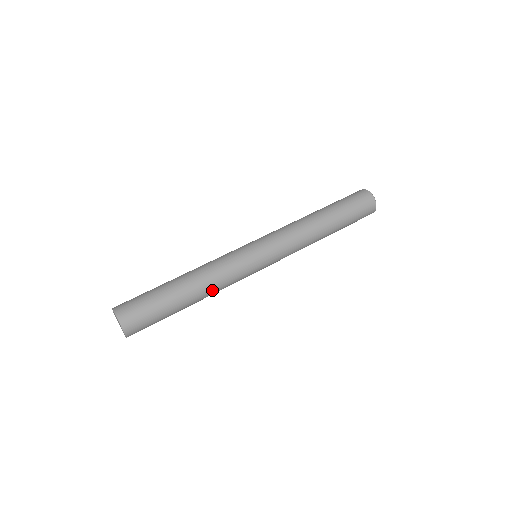
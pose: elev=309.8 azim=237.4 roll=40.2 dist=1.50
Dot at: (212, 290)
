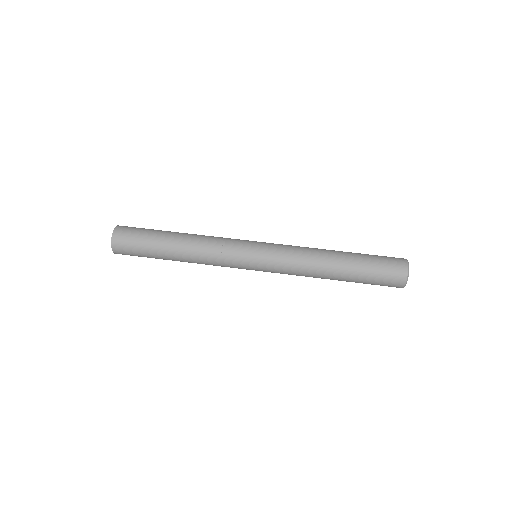
Dot at: (197, 261)
